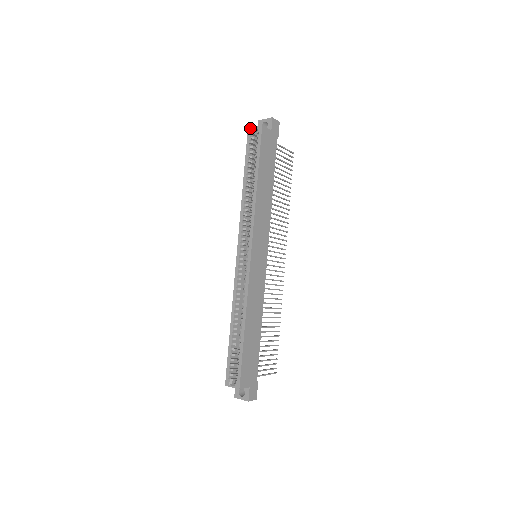
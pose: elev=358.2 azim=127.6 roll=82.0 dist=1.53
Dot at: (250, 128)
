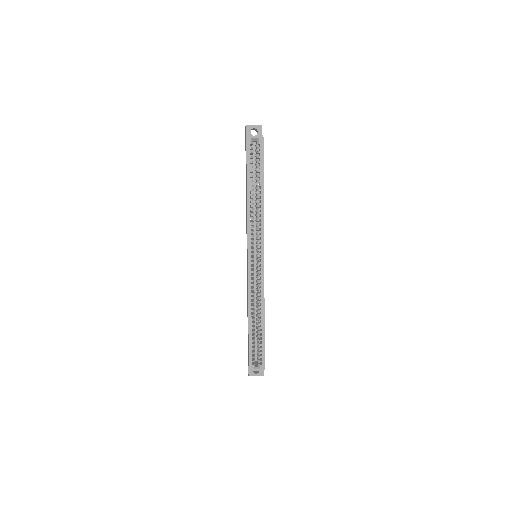
Dot at: (249, 138)
